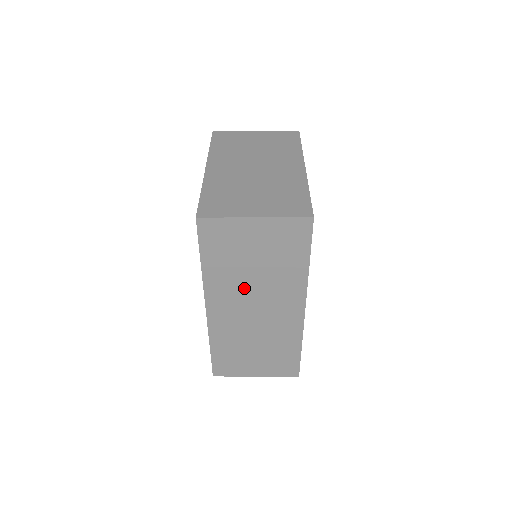
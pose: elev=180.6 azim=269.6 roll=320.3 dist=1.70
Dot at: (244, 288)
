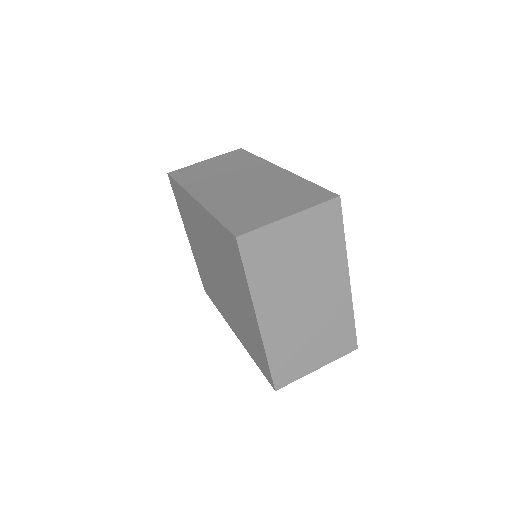
Dot at: occluded
